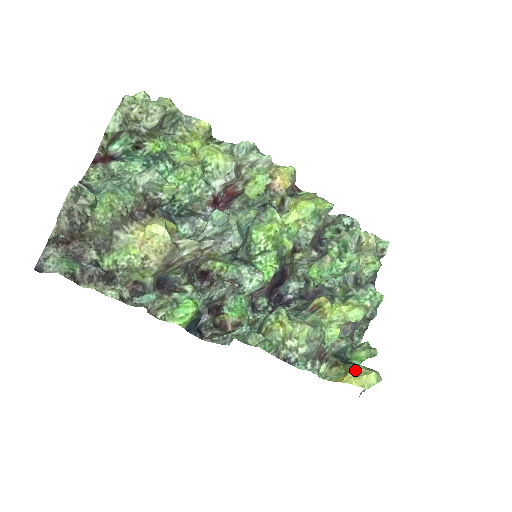
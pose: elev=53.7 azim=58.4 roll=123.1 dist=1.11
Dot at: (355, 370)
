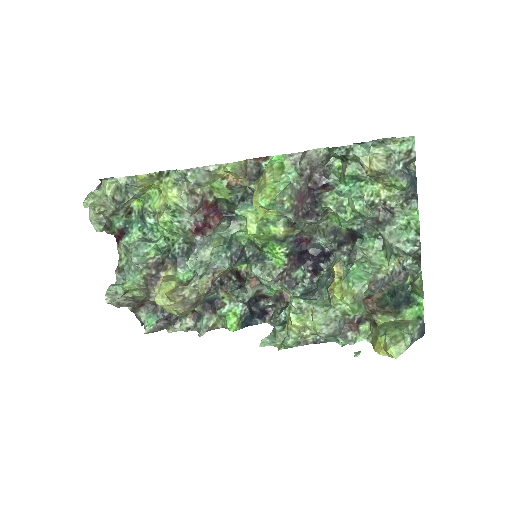
Dot at: (380, 341)
